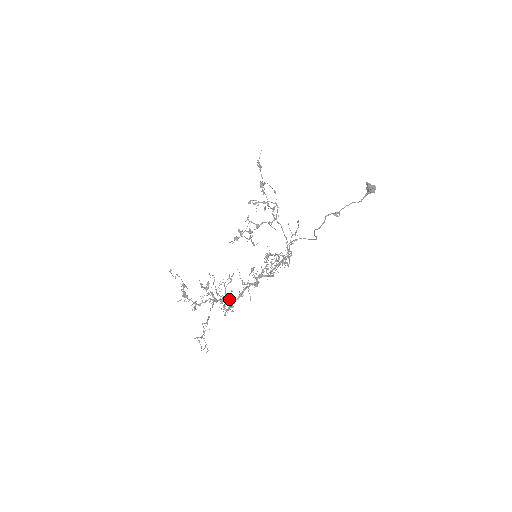
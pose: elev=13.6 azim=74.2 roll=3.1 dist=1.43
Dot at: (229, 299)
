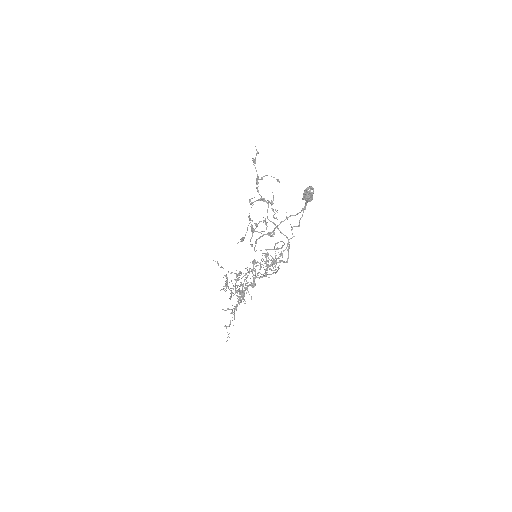
Dot at: (242, 295)
